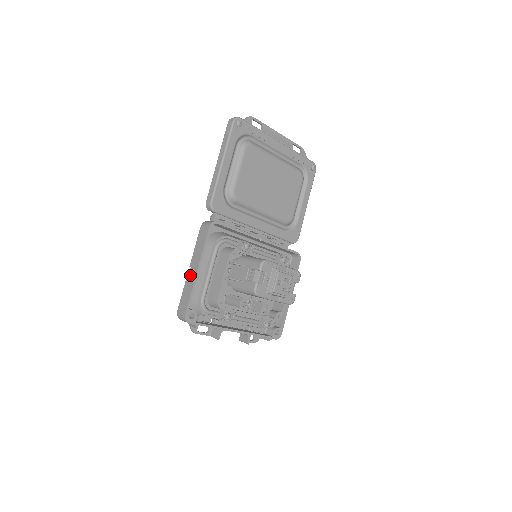
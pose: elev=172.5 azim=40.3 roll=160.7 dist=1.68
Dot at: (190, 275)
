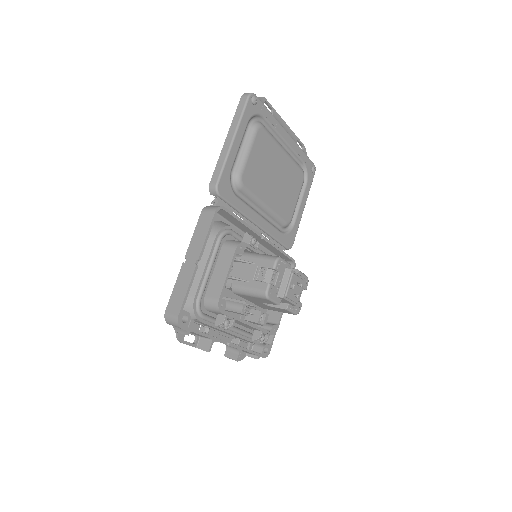
Dot at: (186, 268)
